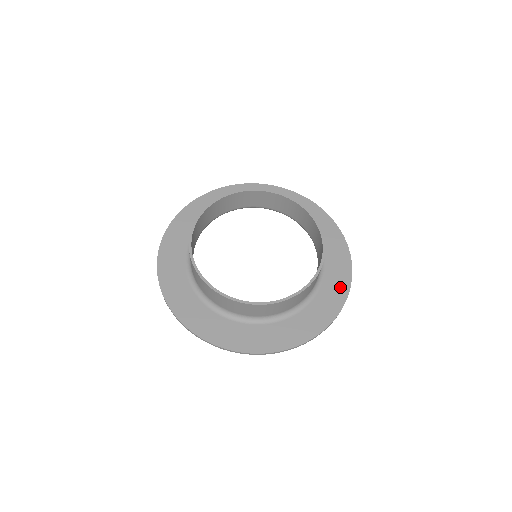
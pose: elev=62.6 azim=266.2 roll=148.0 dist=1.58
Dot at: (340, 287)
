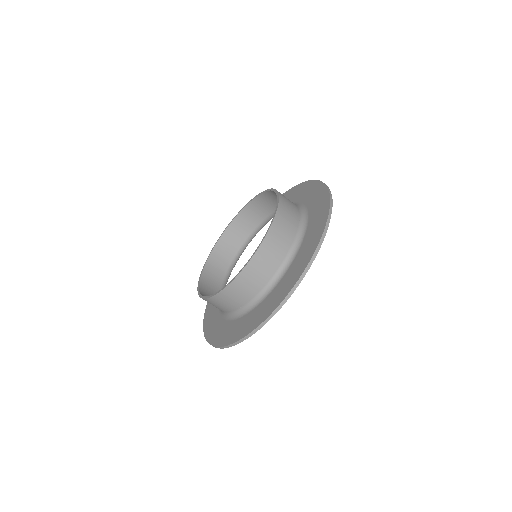
Dot at: (319, 193)
